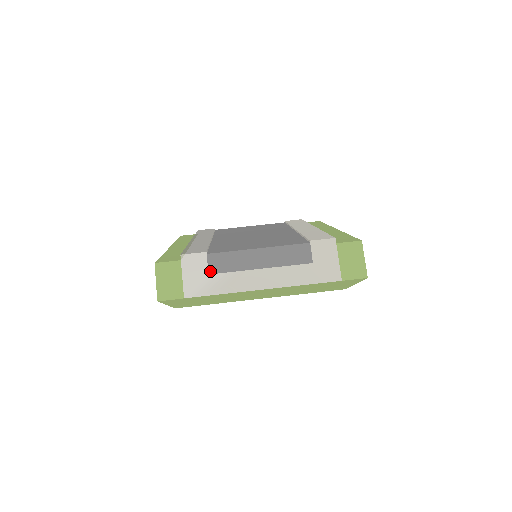
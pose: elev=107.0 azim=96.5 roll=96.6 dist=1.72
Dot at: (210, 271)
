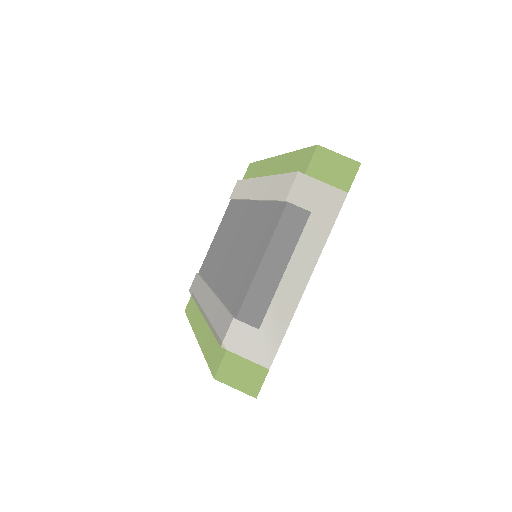
Dot at: (256, 326)
